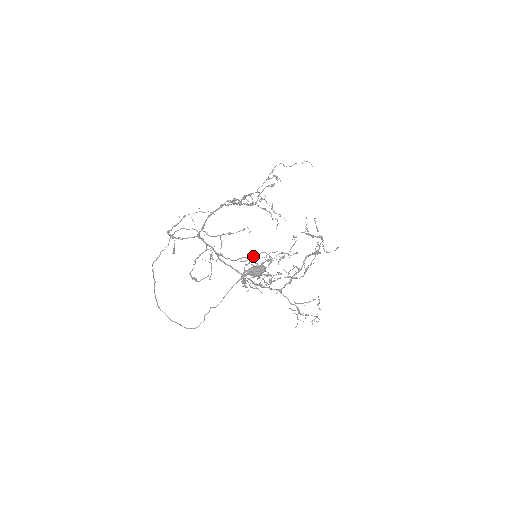
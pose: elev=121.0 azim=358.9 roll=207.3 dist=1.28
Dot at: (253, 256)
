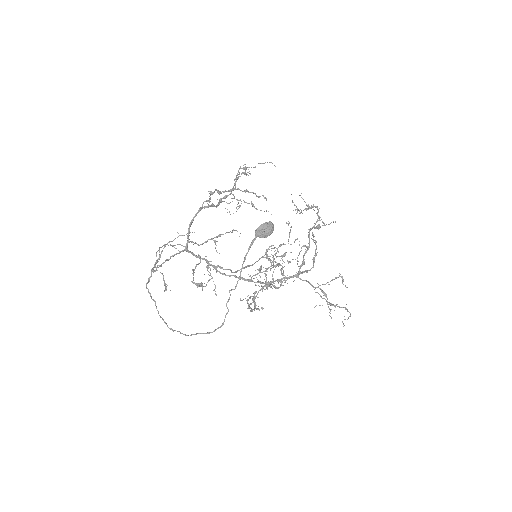
Dot at: (253, 264)
